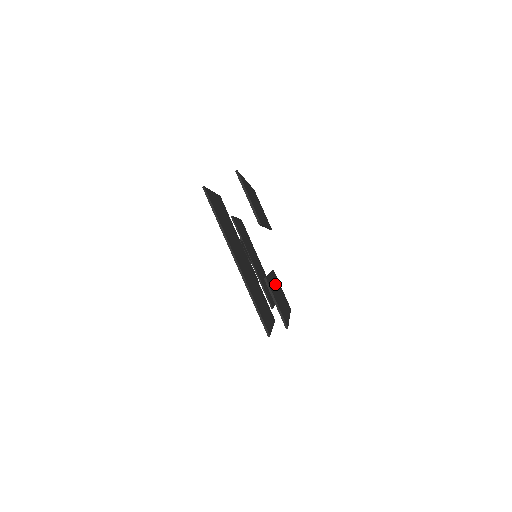
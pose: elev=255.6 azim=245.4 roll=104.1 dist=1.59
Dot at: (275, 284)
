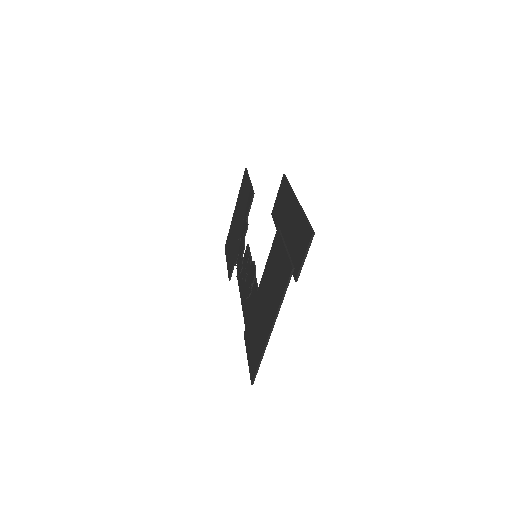
Dot at: occluded
